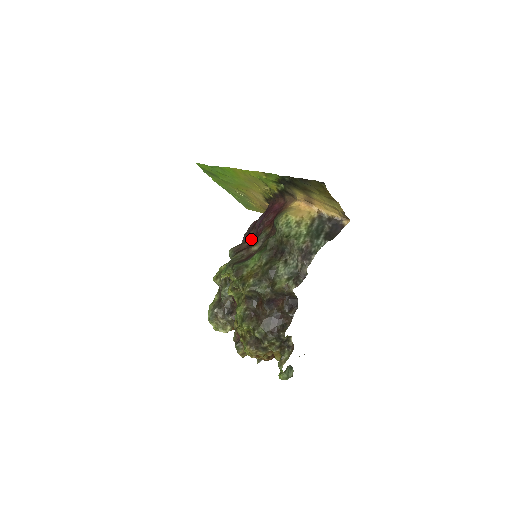
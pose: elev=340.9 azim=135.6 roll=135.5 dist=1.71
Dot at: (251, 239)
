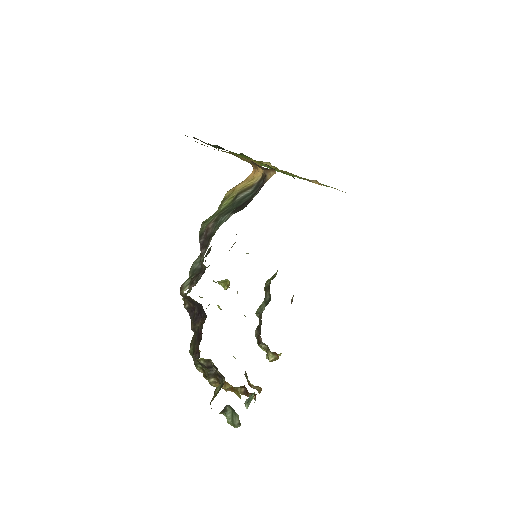
Dot at: occluded
